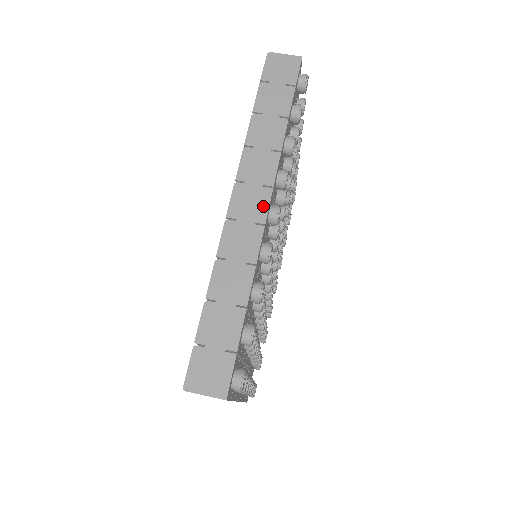
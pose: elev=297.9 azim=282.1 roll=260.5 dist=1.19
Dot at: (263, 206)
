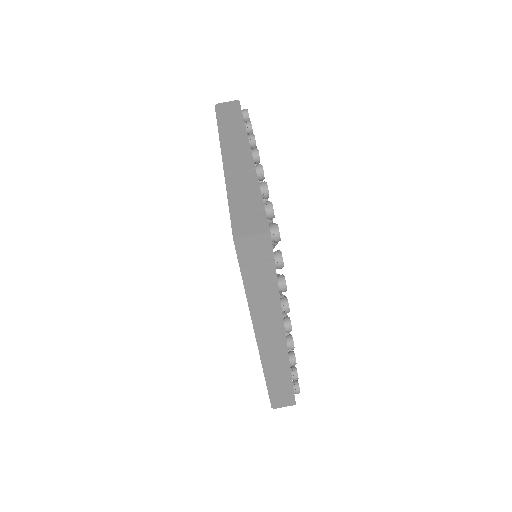
Dot at: (282, 339)
